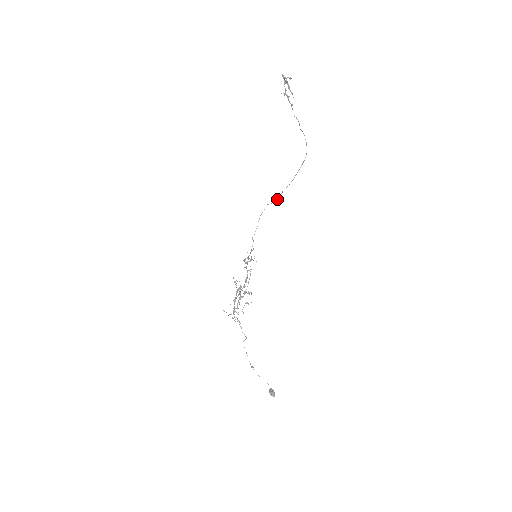
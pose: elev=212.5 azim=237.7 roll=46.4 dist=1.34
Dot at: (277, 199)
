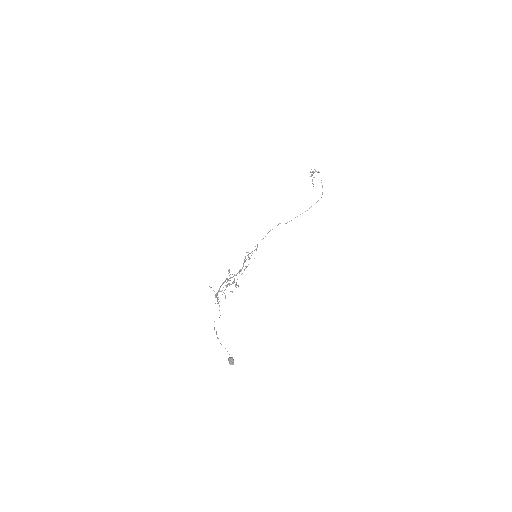
Dot at: occluded
